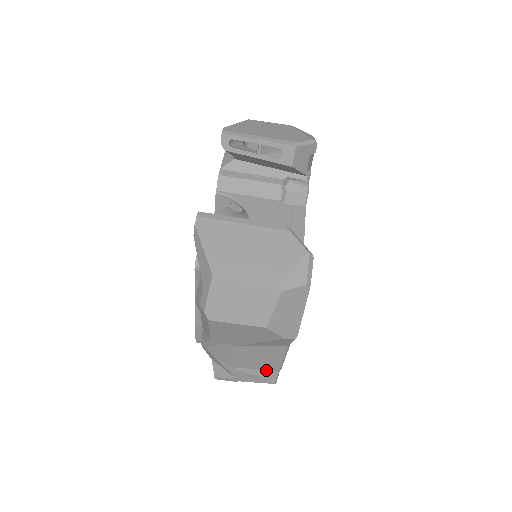
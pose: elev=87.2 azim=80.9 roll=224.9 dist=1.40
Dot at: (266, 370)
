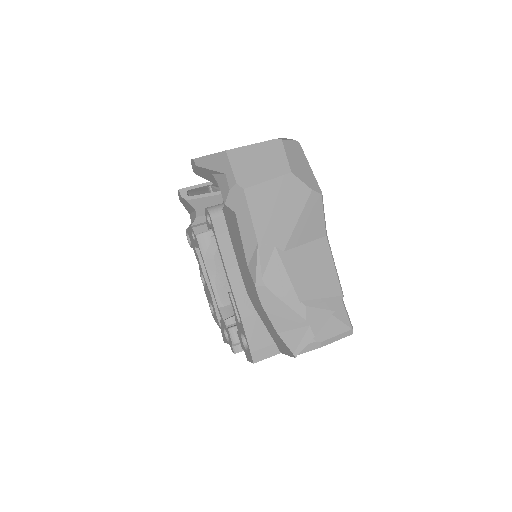
Dot at: (331, 298)
